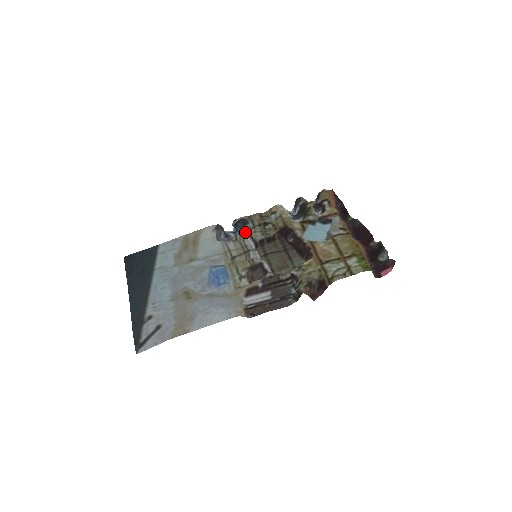
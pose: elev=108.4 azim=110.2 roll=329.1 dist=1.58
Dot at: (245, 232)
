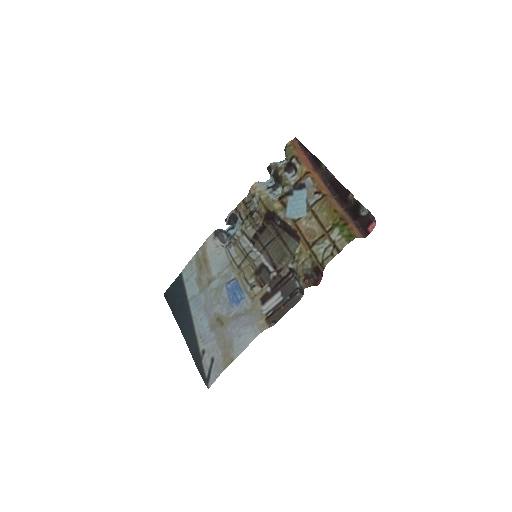
Dot at: (238, 231)
